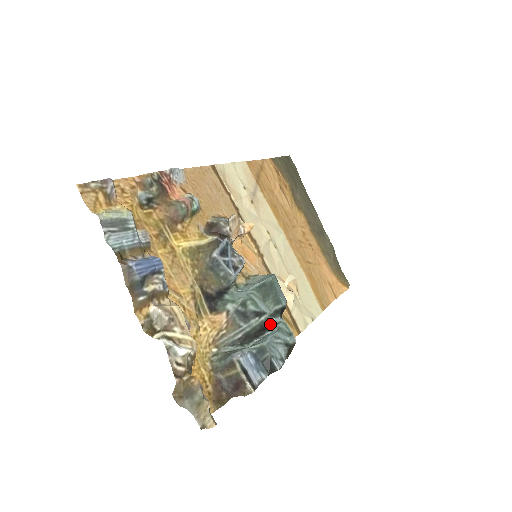
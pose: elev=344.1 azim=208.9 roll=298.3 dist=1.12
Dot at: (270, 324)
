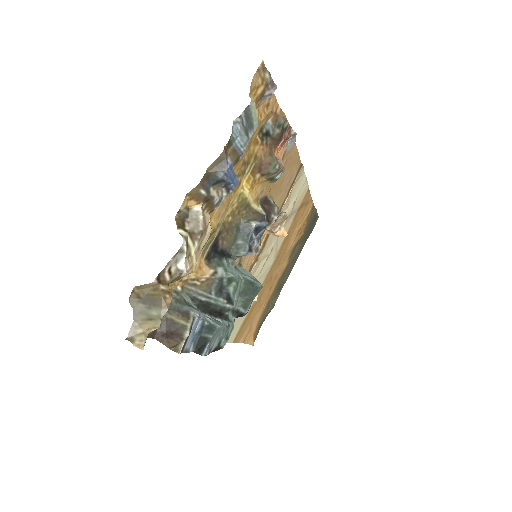
Dot at: (226, 315)
